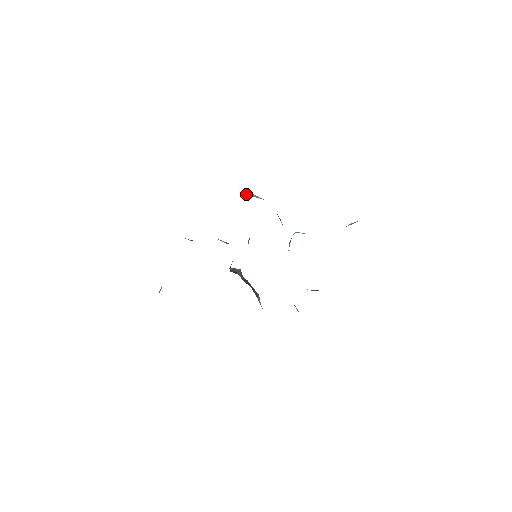
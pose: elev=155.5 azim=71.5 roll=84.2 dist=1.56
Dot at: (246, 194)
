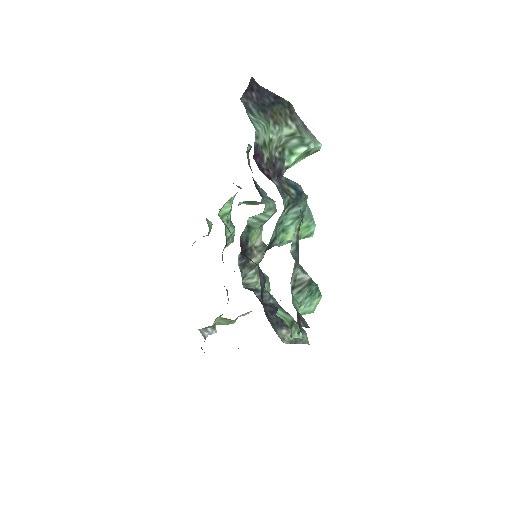
Dot at: occluded
